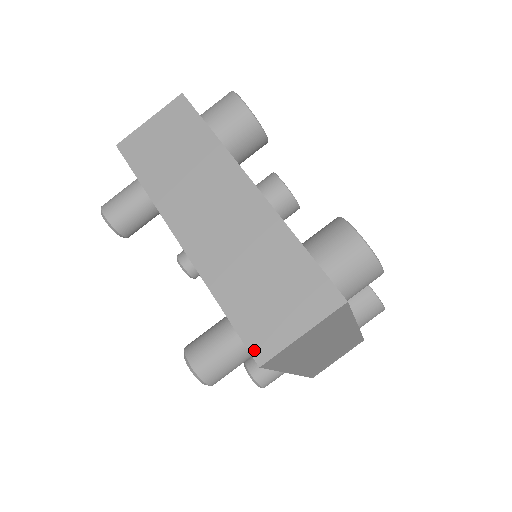
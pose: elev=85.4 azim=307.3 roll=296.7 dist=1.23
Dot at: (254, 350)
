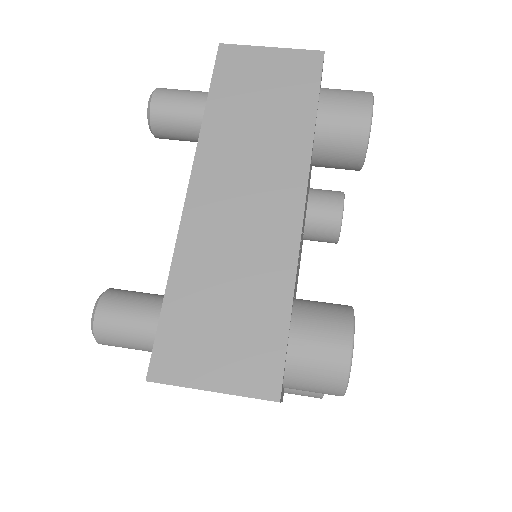
Dot at: occluded
